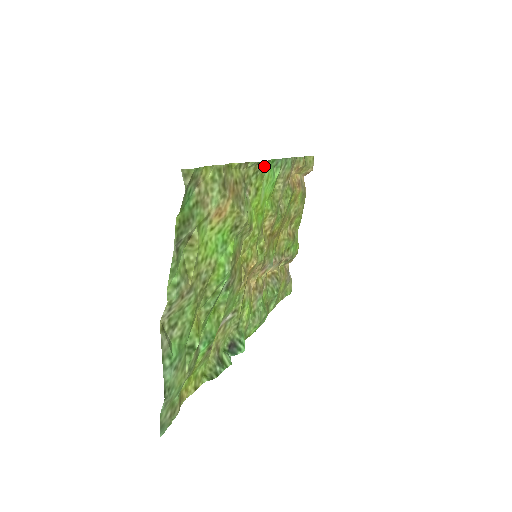
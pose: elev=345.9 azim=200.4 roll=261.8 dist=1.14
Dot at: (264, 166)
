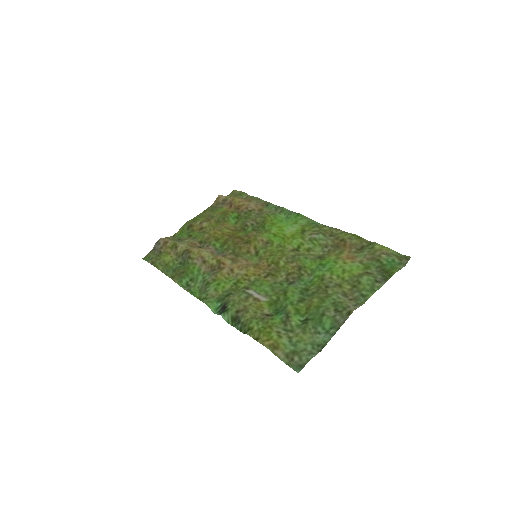
Dot at: (314, 223)
